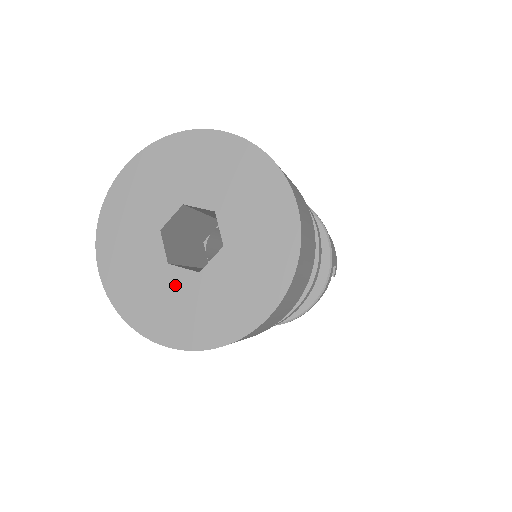
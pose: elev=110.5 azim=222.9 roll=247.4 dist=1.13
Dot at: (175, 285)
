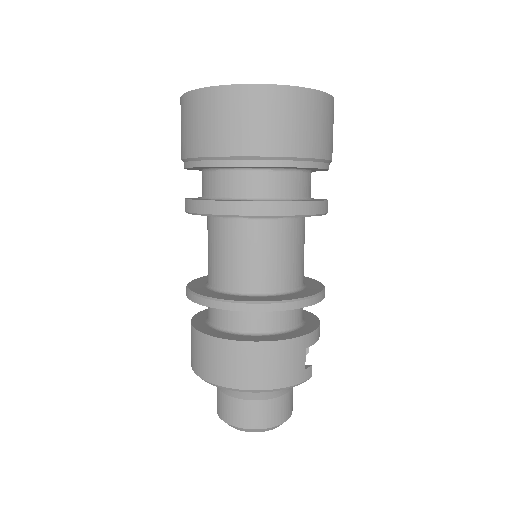
Dot at: occluded
